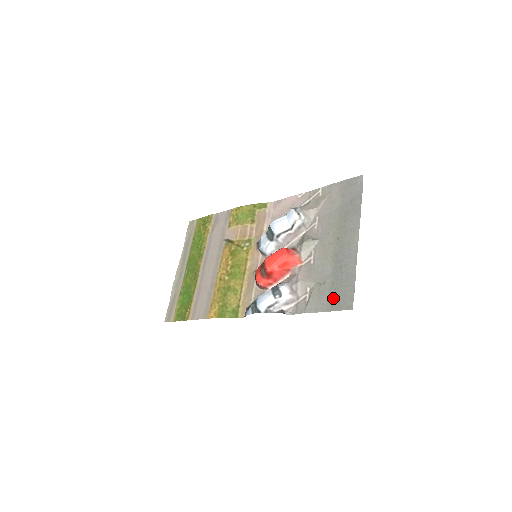
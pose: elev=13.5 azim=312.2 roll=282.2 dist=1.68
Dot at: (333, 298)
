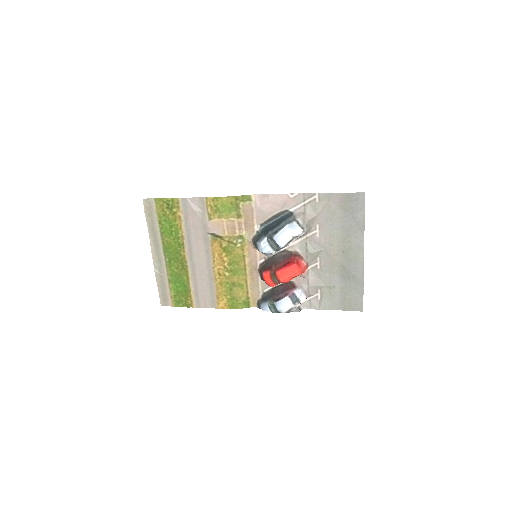
Dot at: (344, 301)
